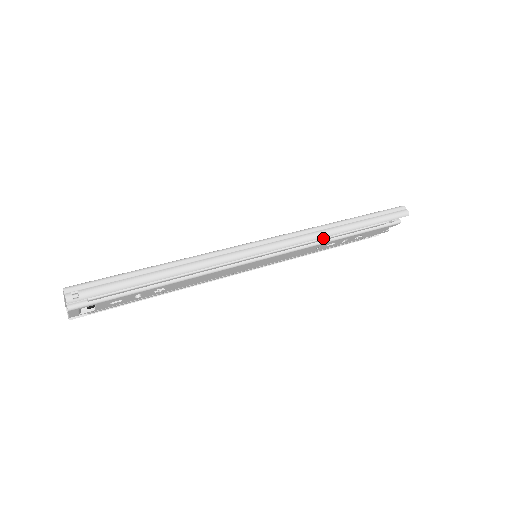
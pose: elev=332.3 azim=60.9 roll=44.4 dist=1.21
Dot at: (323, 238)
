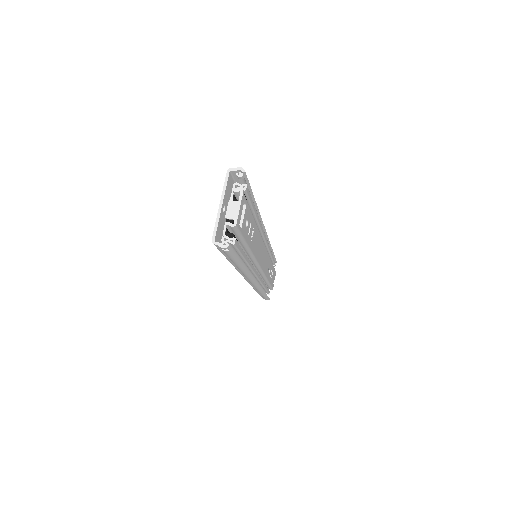
Dot at: (270, 249)
